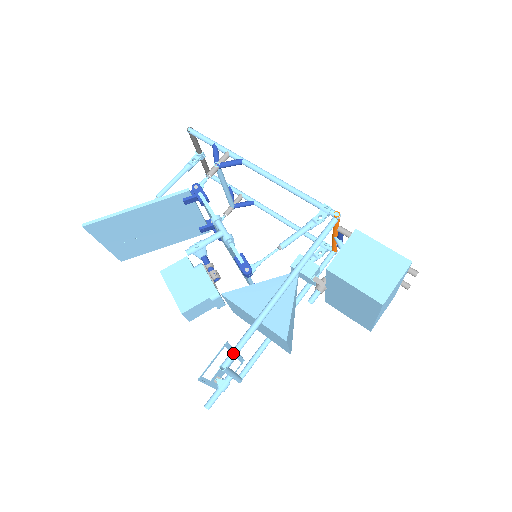
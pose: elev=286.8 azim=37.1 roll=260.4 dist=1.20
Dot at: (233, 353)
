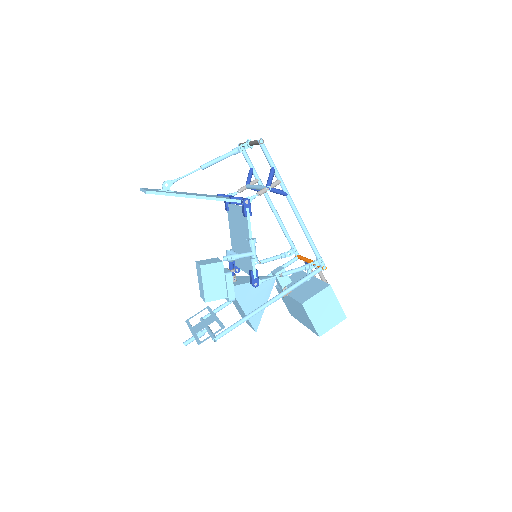
Dot at: (225, 334)
